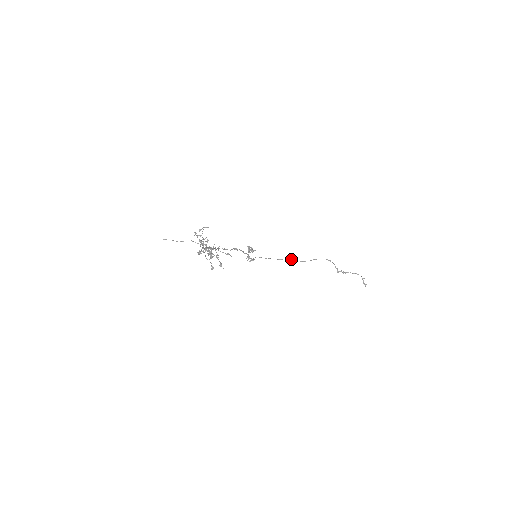
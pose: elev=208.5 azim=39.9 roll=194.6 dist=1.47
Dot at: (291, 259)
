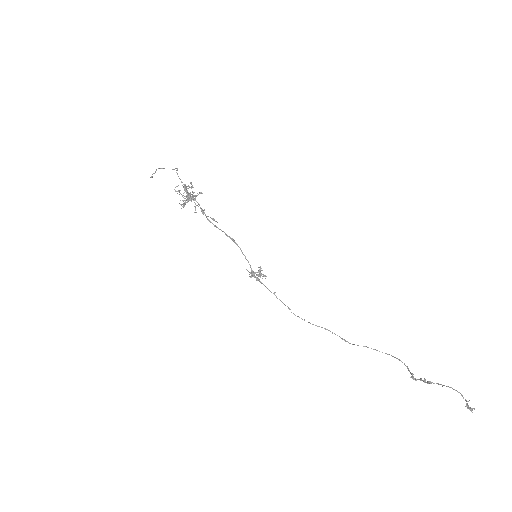
Dot at: occluded
